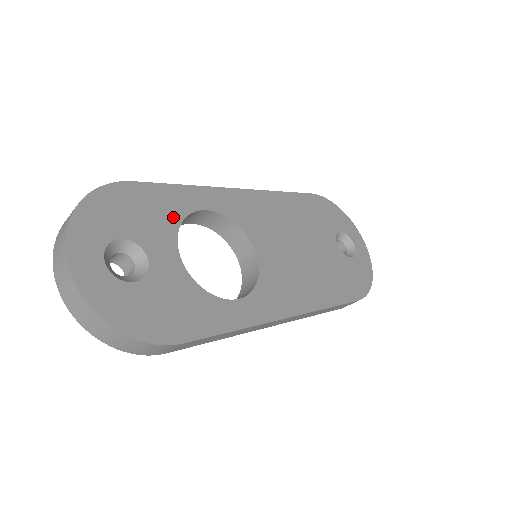
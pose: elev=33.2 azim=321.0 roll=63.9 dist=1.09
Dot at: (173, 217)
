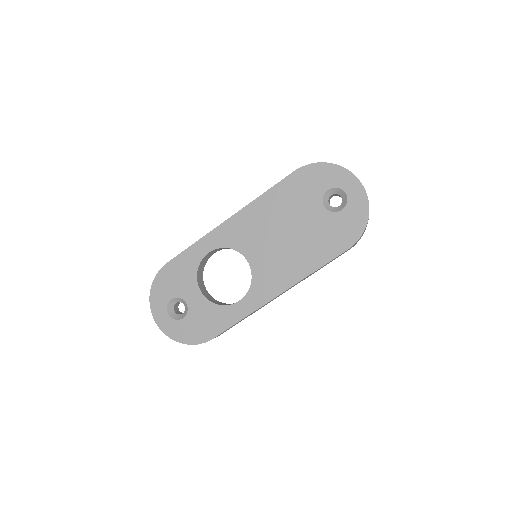
Dot at: (192, 270)
